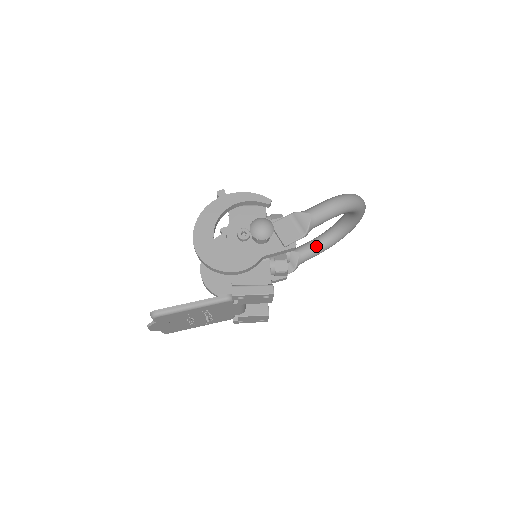
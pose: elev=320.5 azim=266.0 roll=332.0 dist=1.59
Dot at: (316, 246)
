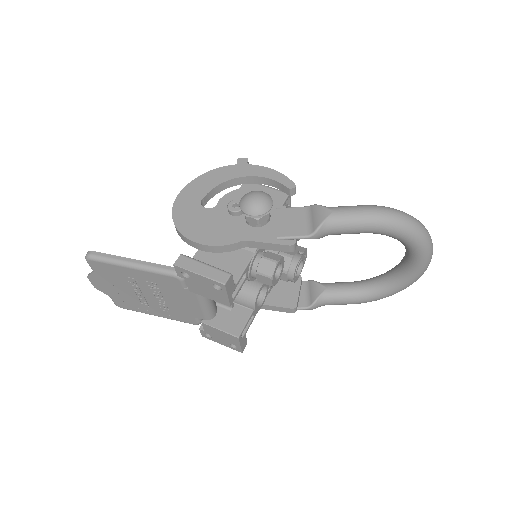
Dot at: (353, 289)
